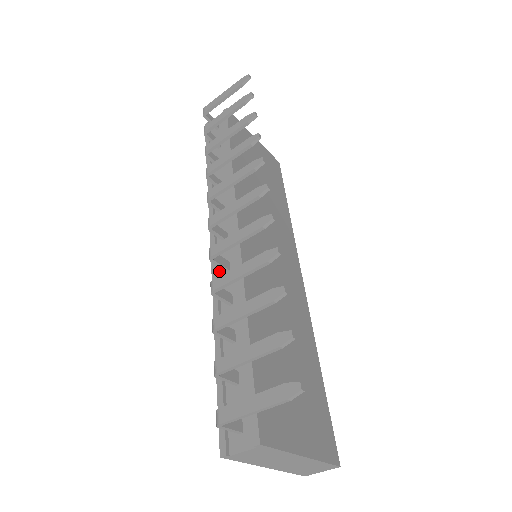
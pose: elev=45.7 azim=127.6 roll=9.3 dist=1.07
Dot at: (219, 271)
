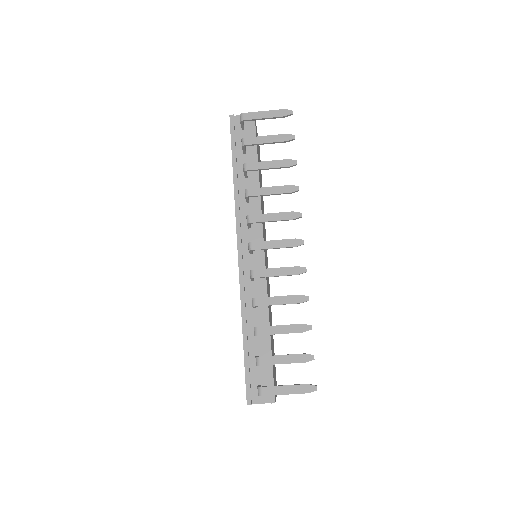
Dot at: (244, 276)
